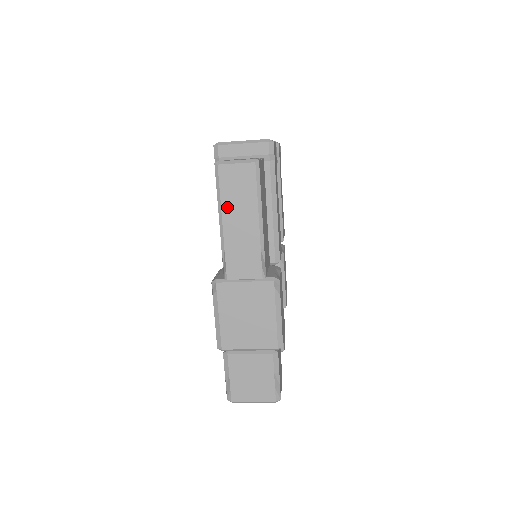
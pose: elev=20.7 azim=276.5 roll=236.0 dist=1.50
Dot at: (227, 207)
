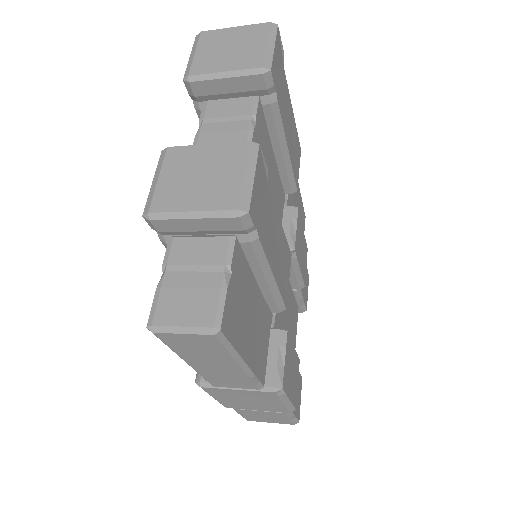
Dot at: (188, 357)
